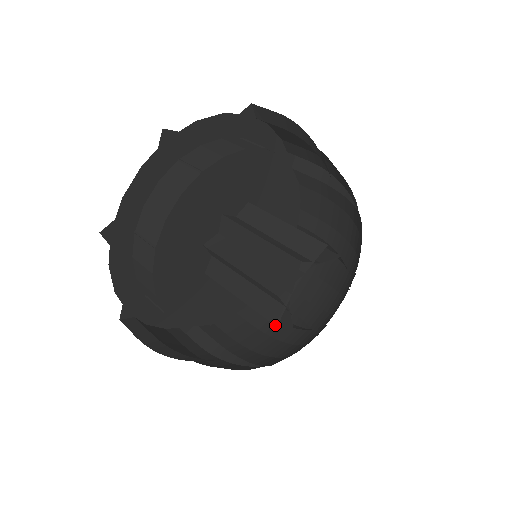
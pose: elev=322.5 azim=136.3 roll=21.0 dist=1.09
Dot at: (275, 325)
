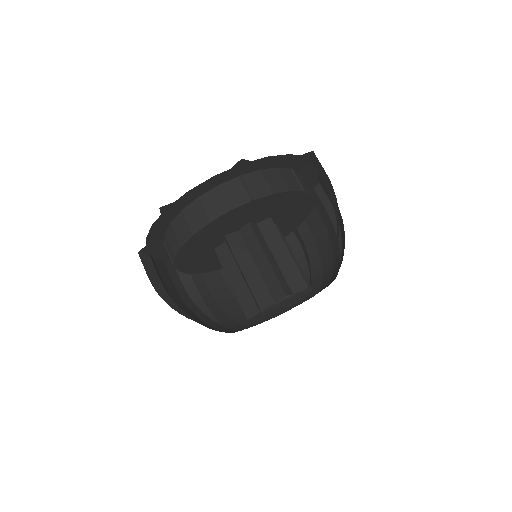
Dot at: (254, 319)
